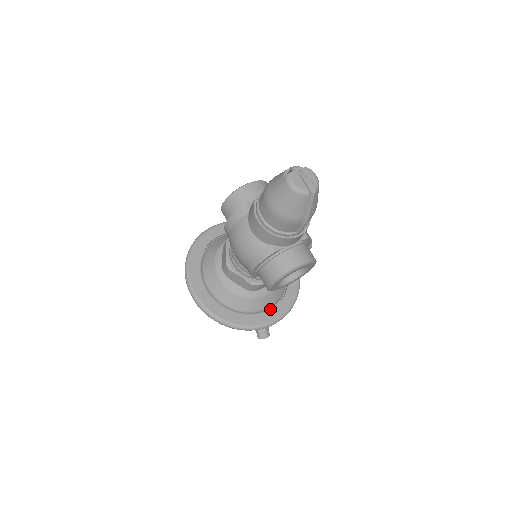
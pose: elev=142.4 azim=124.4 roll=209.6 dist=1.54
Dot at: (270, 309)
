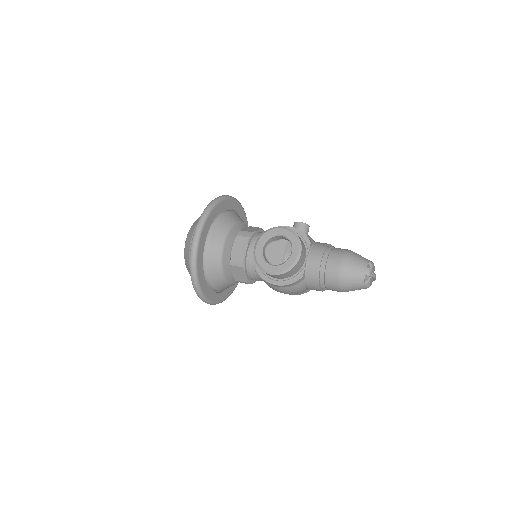
Dot at: occluded
